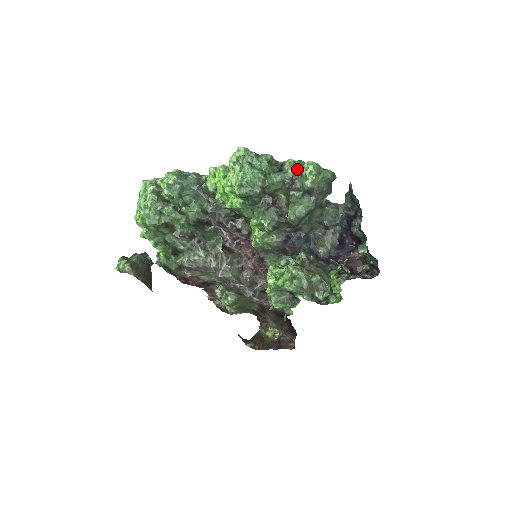
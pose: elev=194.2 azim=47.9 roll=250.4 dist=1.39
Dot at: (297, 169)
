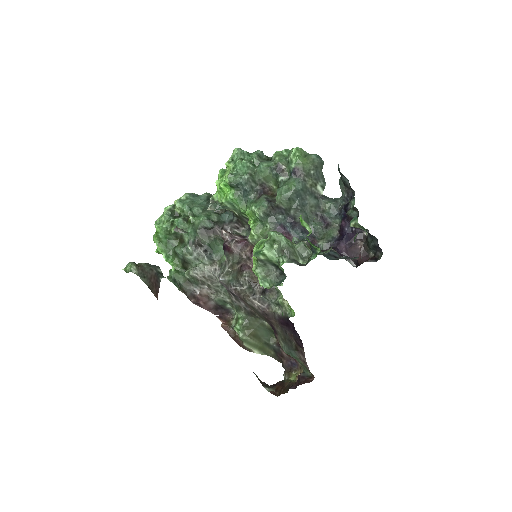
Dot at: (284, 158)
